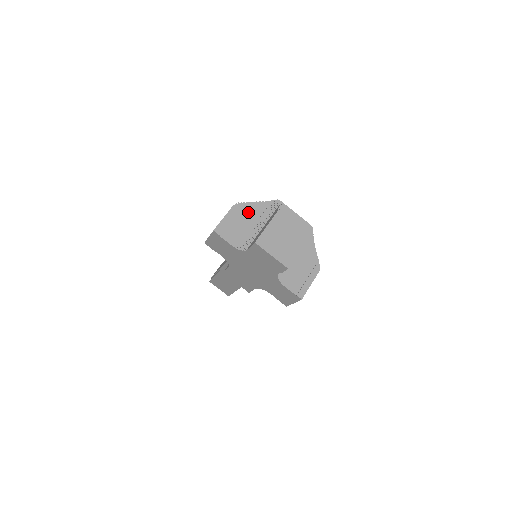
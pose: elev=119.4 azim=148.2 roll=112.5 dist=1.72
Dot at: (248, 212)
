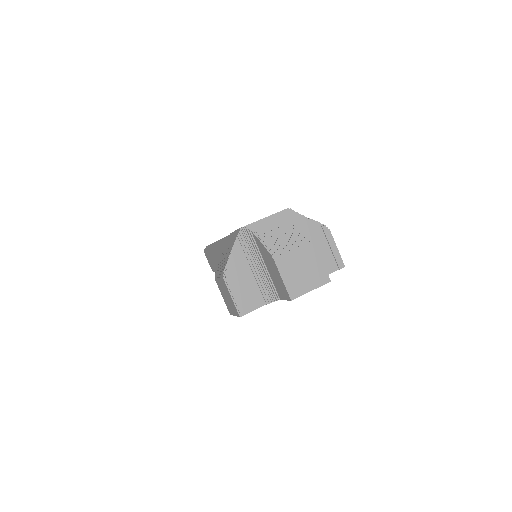
Dot at: (238, 267)
